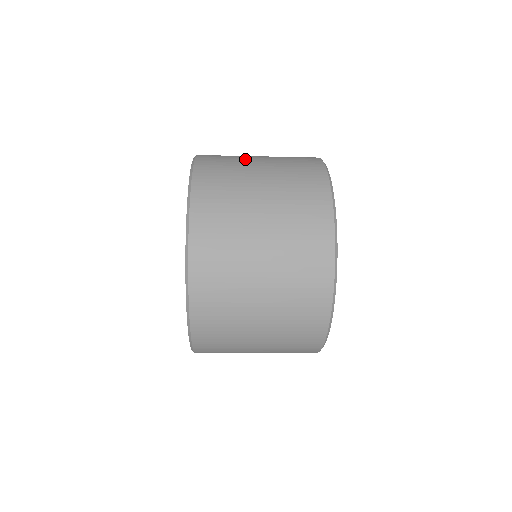
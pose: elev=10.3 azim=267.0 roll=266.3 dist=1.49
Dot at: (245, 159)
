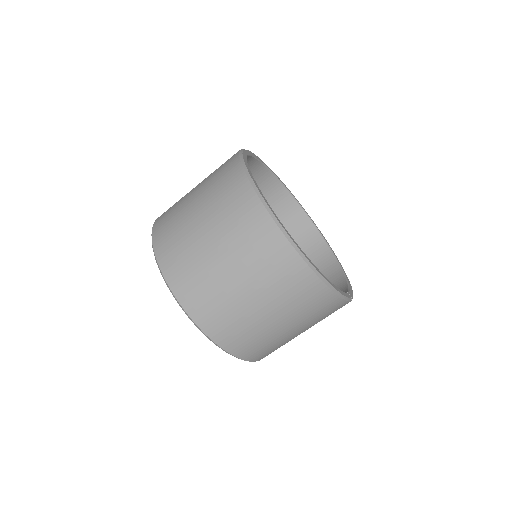
Dot at: (185, 196)
